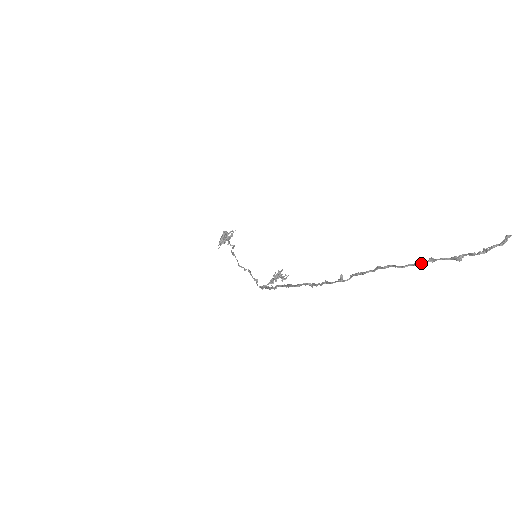
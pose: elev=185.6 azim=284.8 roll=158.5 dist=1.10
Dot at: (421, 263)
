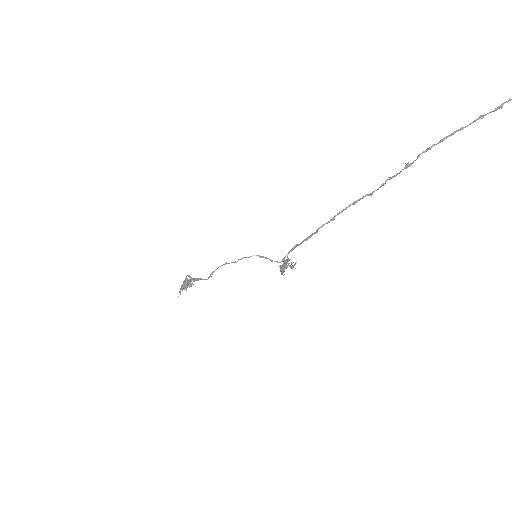
Dot at: (476, 120)
